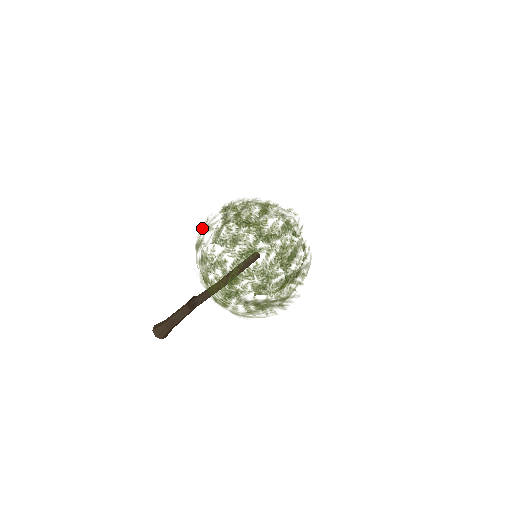
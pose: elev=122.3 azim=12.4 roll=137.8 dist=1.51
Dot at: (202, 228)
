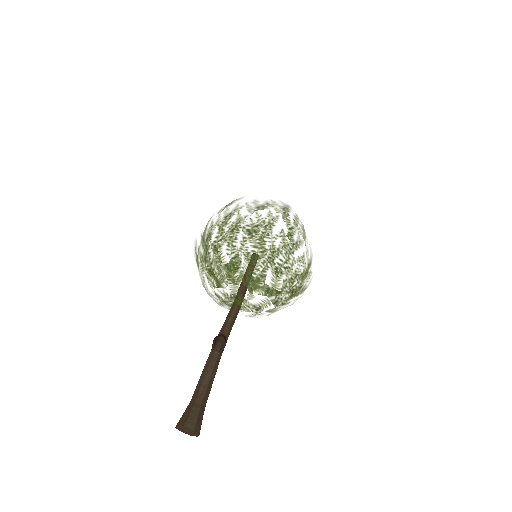
Dot at: (227, 215)
